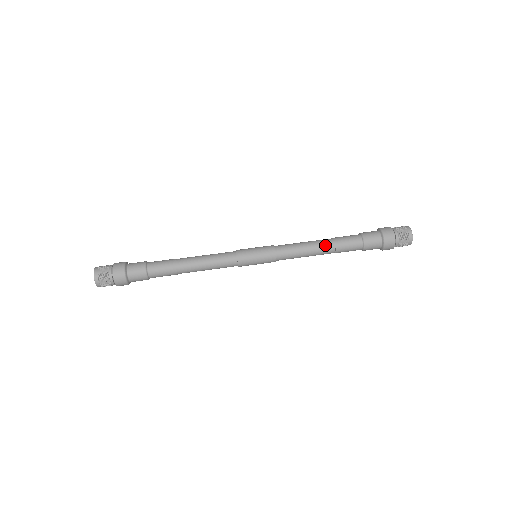
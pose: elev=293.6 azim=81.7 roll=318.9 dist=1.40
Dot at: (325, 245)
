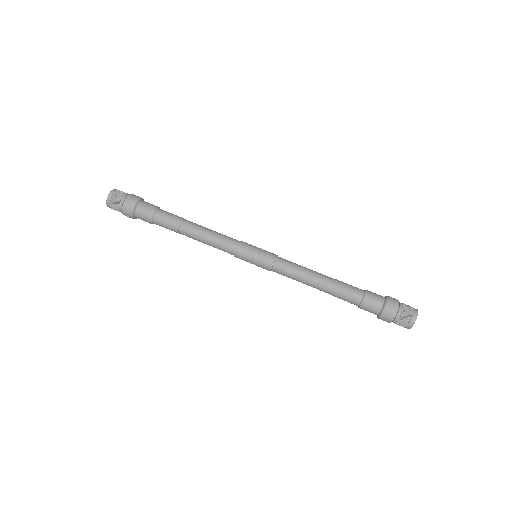
Dot at: (325, 279)
